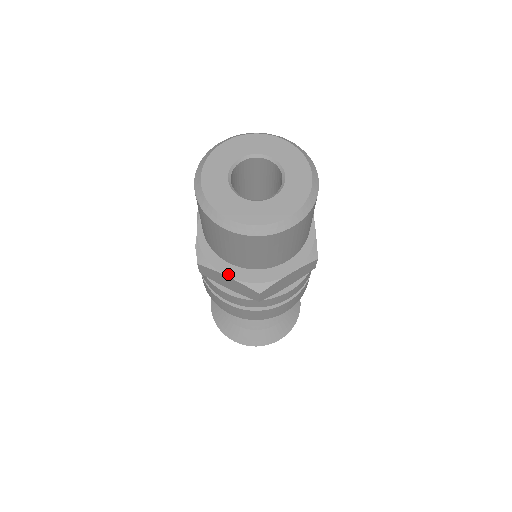
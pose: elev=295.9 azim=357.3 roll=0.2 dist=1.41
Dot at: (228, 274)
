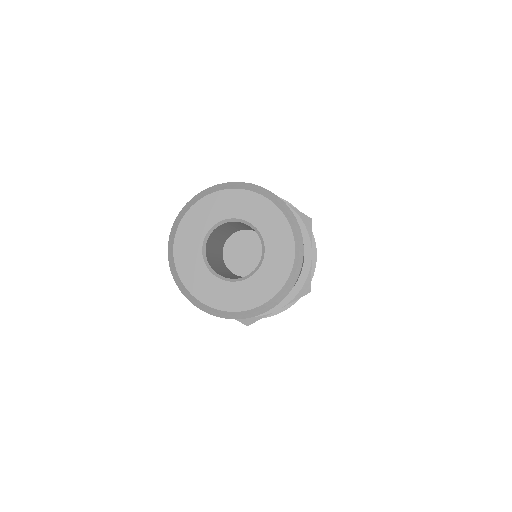
Dot at: (276, 308)
